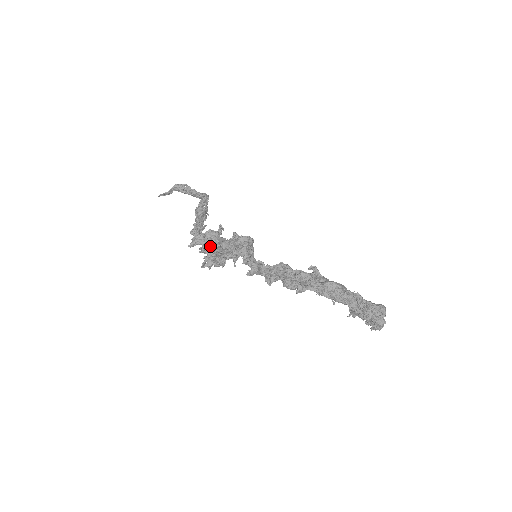
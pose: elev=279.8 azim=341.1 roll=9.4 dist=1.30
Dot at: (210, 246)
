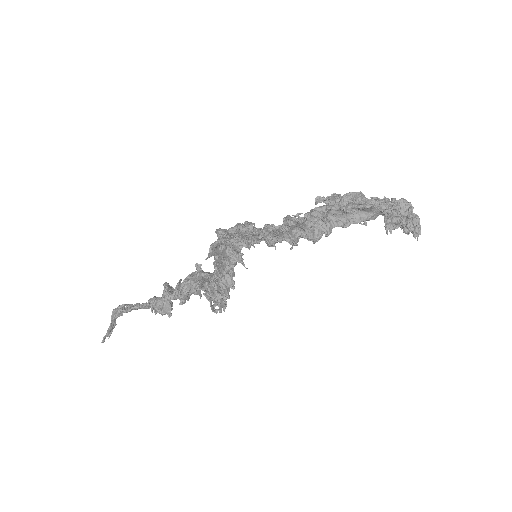
Dot at: (203, 280)
